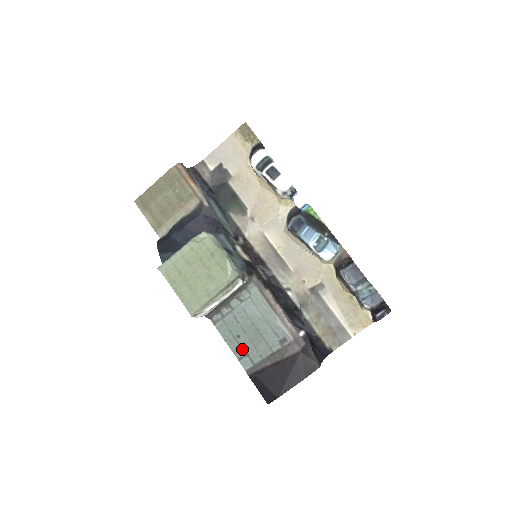
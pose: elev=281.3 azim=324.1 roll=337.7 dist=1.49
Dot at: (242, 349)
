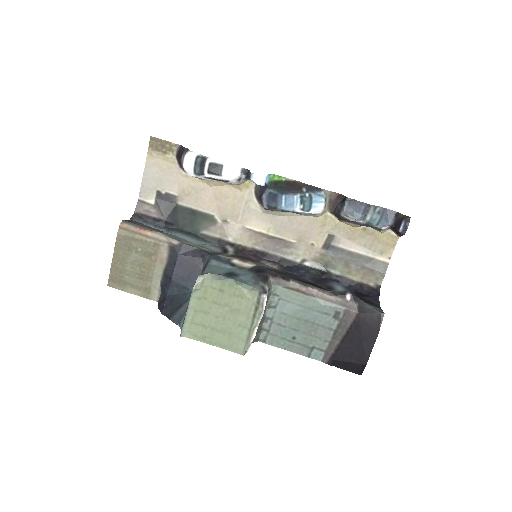
Dot at: (305, 346)
